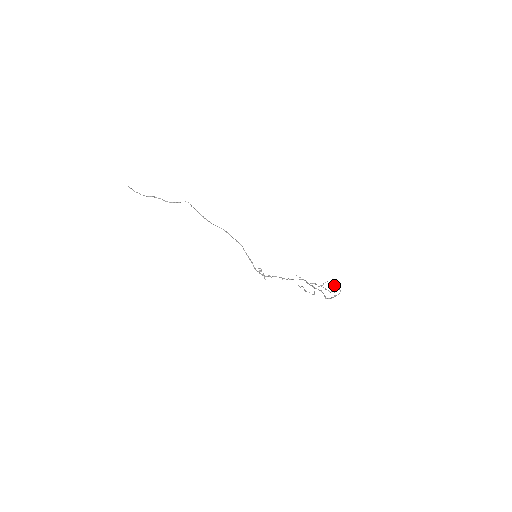
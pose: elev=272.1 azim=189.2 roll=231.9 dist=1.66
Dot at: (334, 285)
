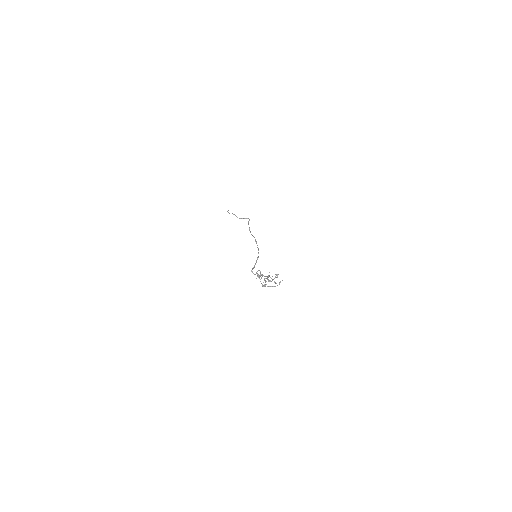
Dot at: (275, 276)
